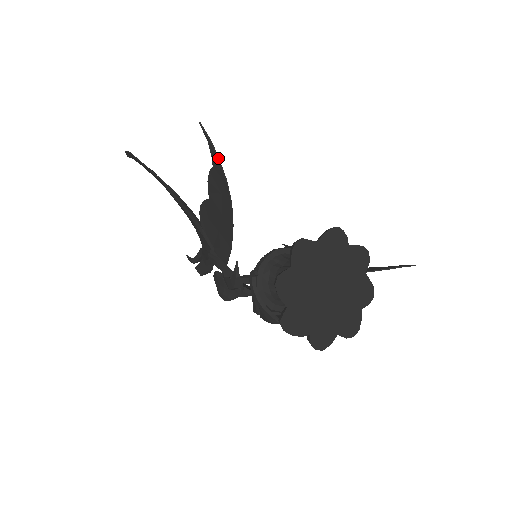
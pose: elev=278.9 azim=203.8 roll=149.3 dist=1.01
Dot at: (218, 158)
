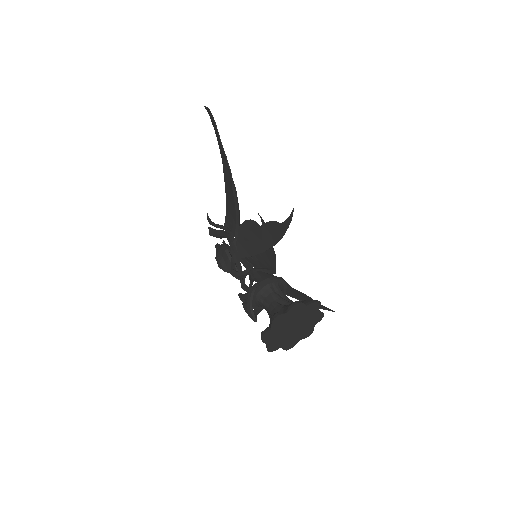
Dot at: occluded
